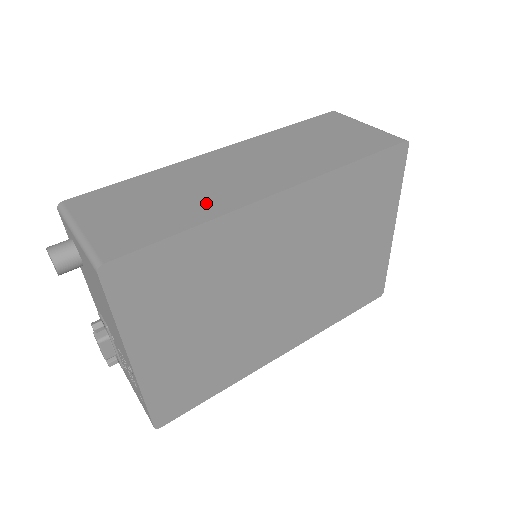
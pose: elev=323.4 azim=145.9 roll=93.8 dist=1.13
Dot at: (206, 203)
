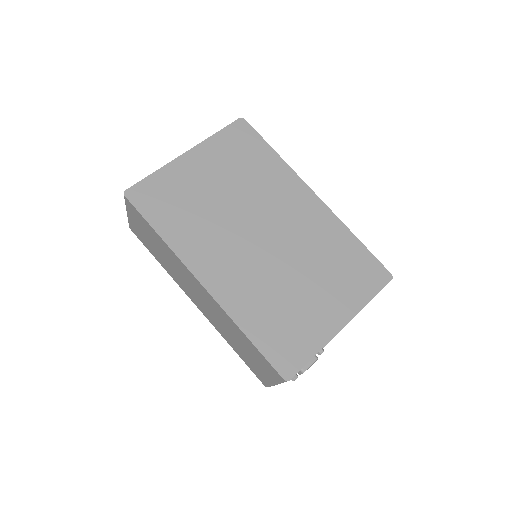
Dot at: occluded
